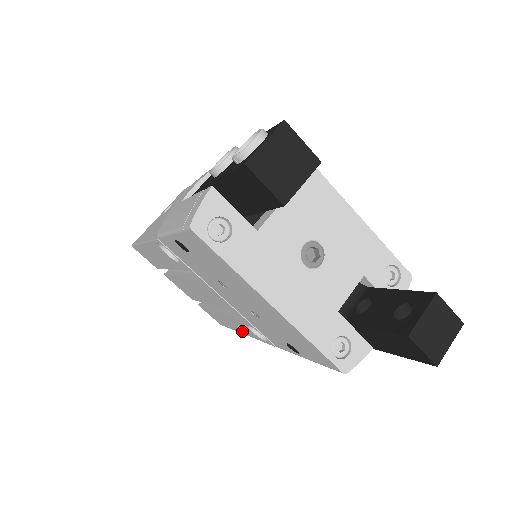
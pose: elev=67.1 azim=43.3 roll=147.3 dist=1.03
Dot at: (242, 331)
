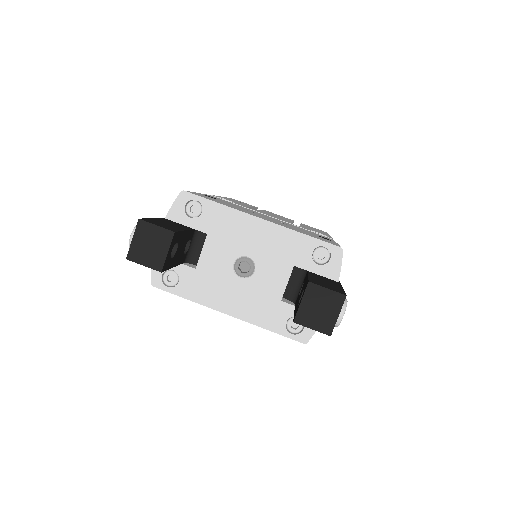
Dot at: occluded
